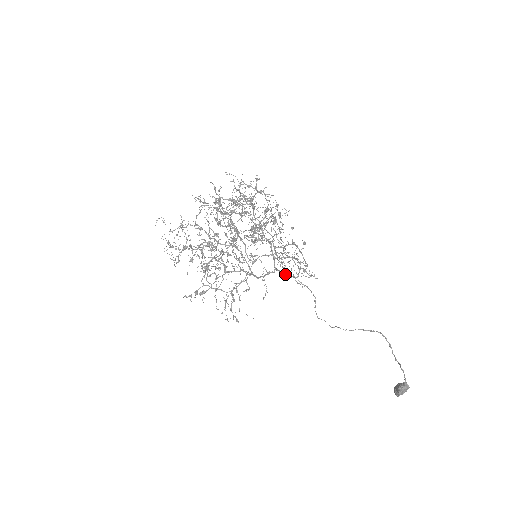
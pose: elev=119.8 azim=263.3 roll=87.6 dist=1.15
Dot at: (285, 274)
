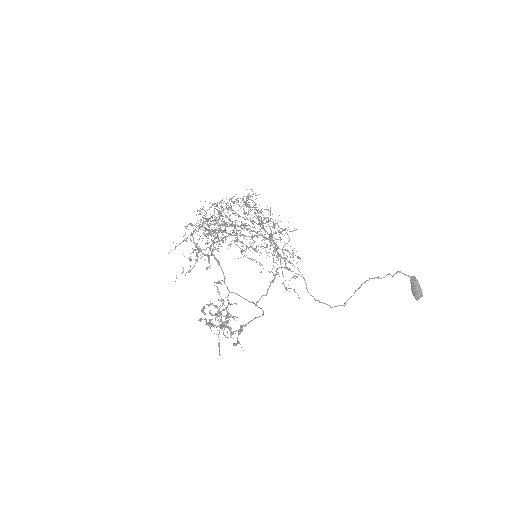
Dot at: (284, 257)
